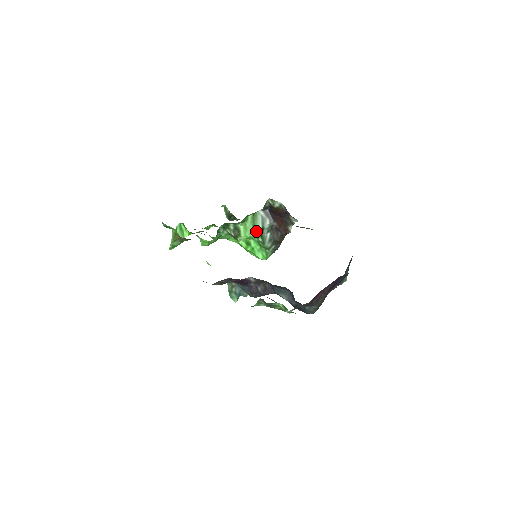
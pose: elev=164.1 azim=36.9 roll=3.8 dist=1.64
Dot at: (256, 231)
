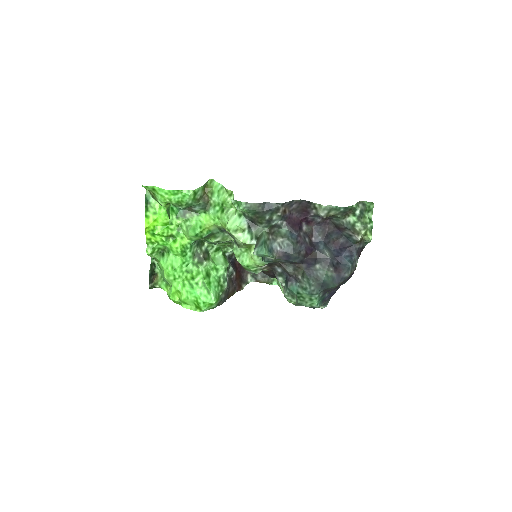
Dot at: (227, 263)
